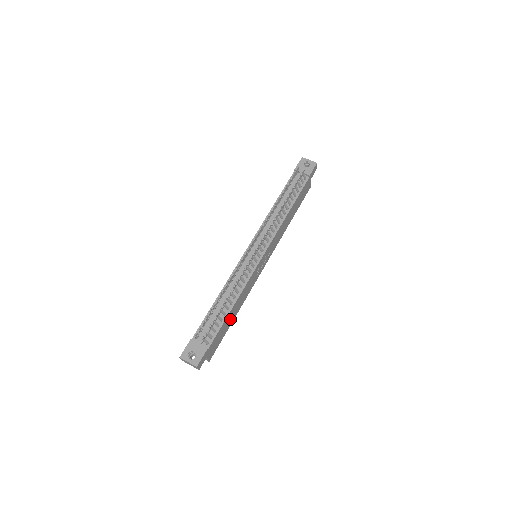
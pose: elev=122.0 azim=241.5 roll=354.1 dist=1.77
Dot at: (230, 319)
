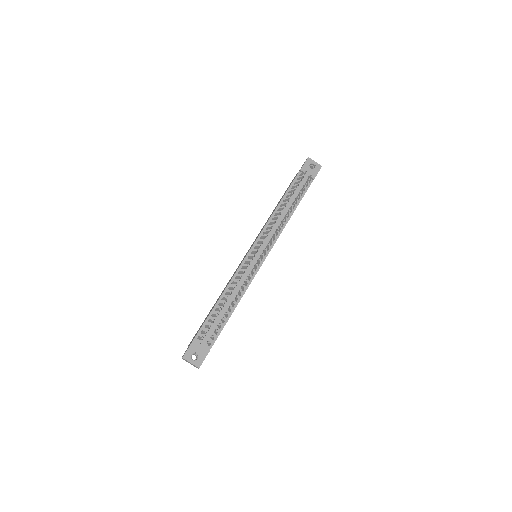
Dot at: occluded
